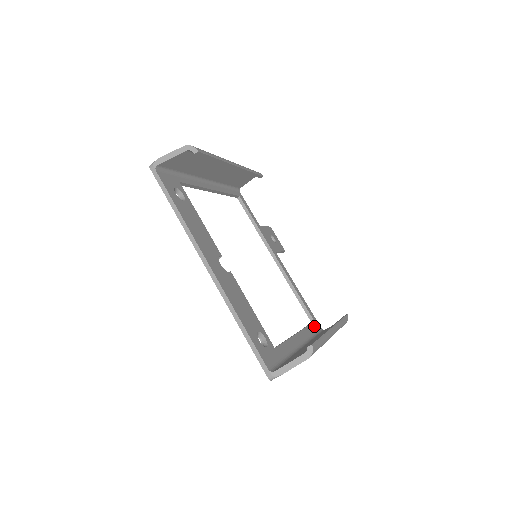
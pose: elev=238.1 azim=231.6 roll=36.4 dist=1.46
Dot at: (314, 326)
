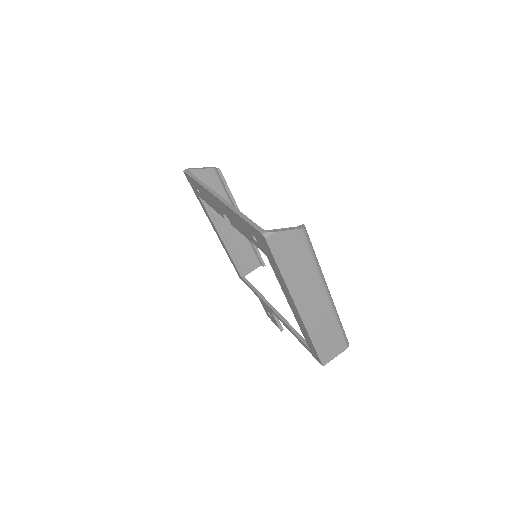
Dot at: occluded
